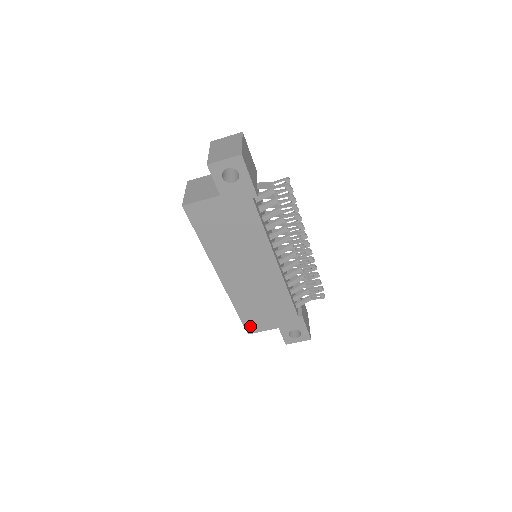
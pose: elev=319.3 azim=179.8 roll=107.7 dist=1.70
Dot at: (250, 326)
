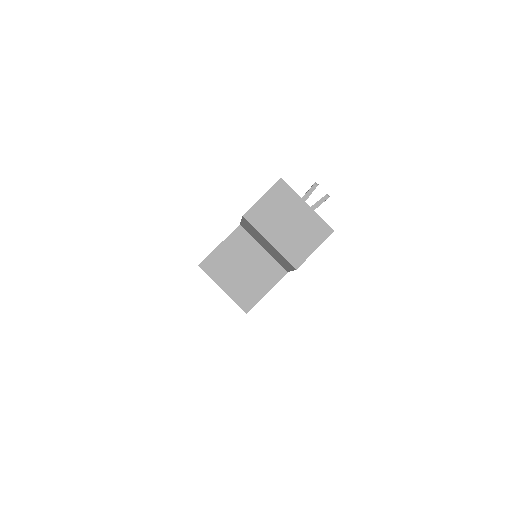
Dot at: occluded
